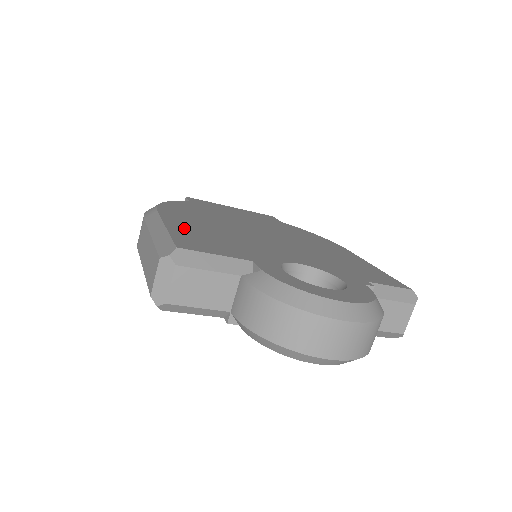
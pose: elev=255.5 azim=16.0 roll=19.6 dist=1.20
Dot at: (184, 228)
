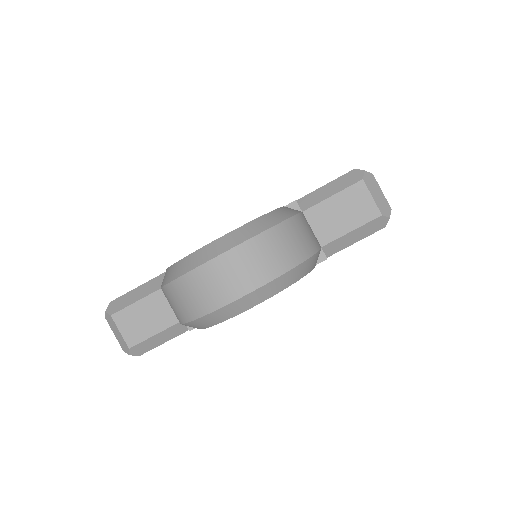
Dot at: occluded
